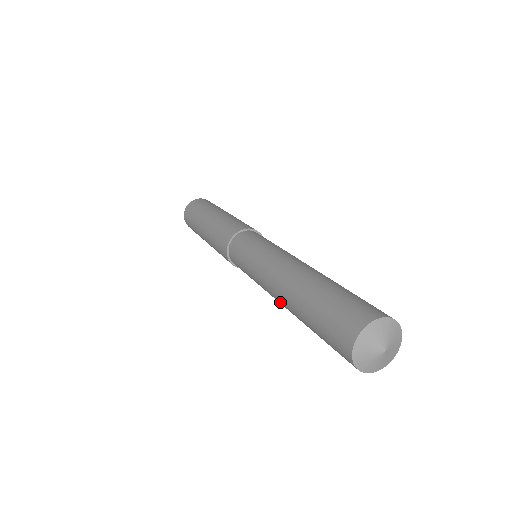
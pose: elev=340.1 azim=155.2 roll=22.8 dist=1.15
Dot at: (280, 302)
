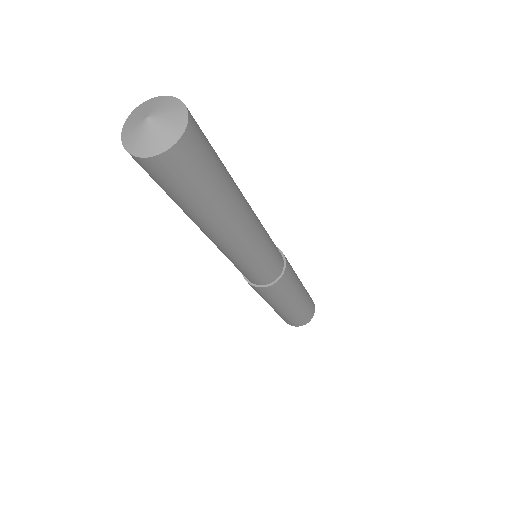
Dot at: (210, 236)
